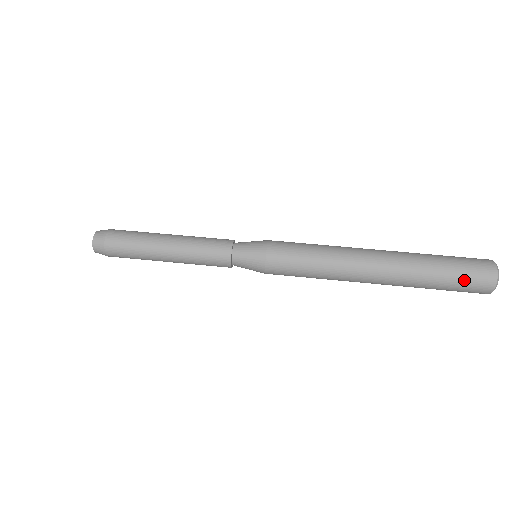
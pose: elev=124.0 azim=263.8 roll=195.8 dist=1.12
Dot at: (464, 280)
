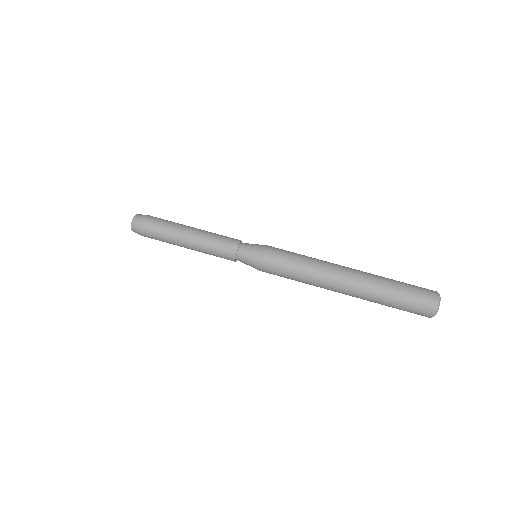
Dot at: (407, 311)
